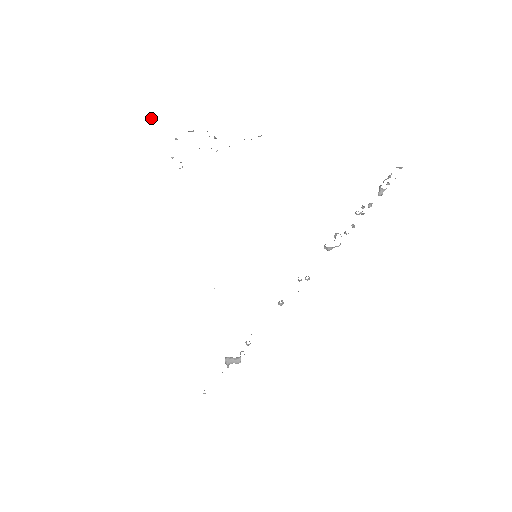
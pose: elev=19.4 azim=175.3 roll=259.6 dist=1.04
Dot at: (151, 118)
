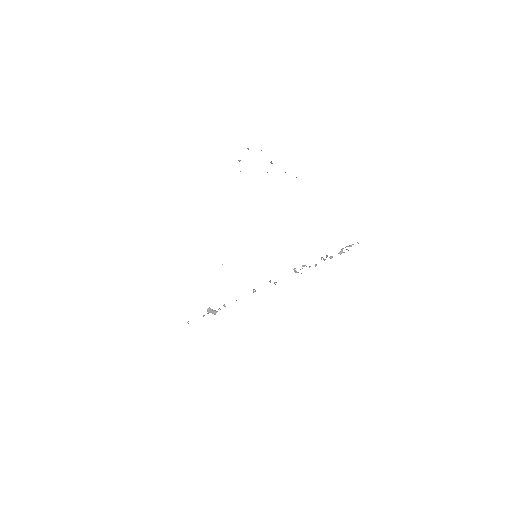
Dot at: occluded
